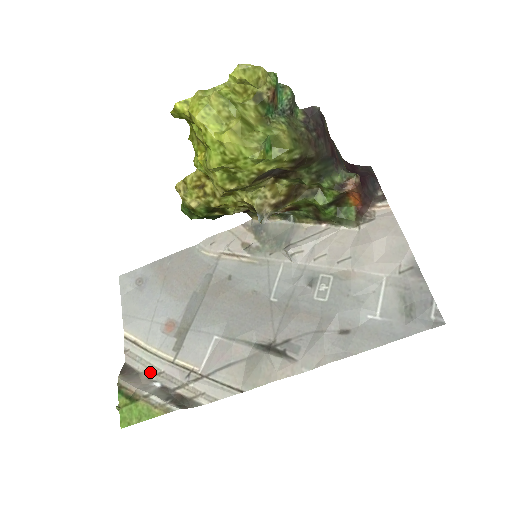
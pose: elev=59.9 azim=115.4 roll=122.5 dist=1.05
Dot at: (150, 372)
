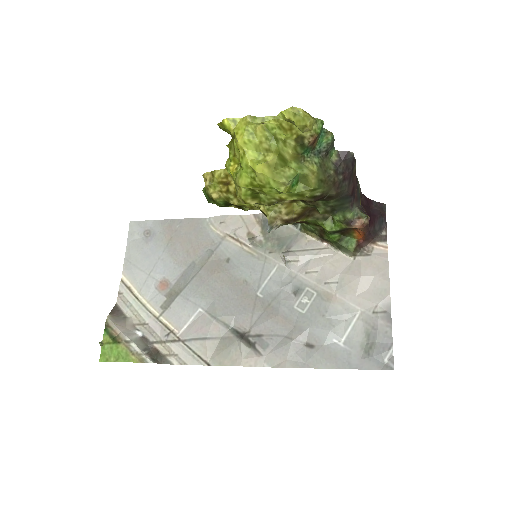
Dot at: (136, 320)
